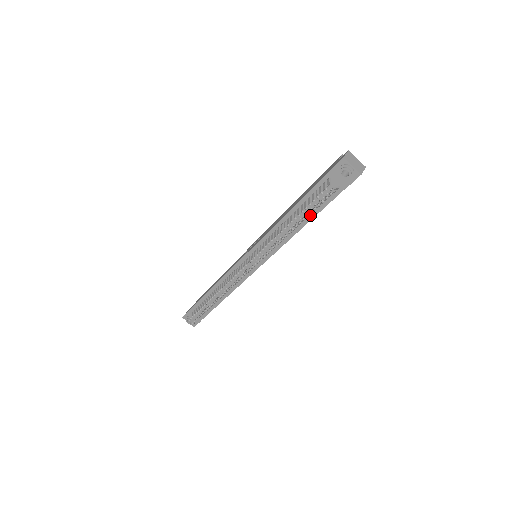
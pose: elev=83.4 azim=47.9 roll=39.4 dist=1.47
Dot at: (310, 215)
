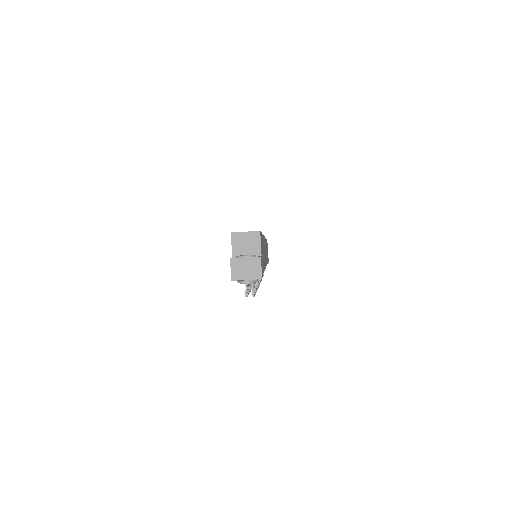
Dot at: occluded
